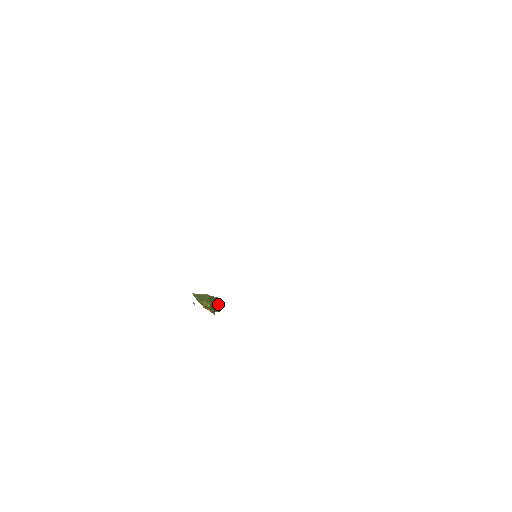
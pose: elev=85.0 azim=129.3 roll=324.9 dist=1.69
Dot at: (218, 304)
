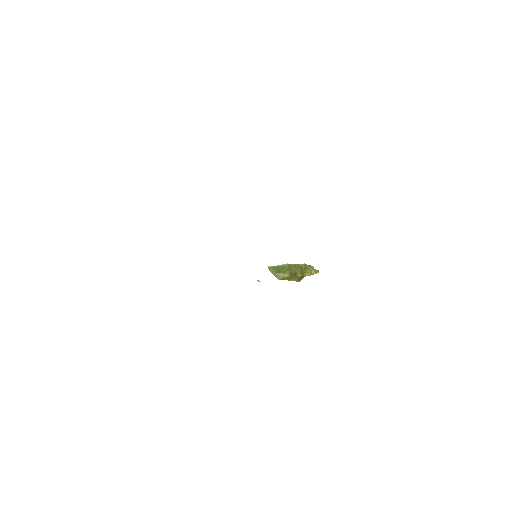
Dot at: (312, 267)
